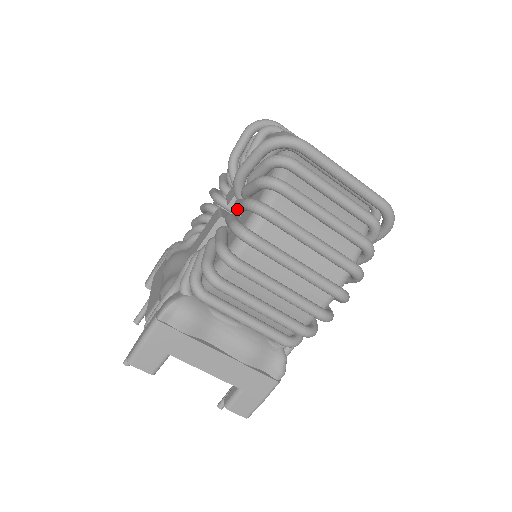
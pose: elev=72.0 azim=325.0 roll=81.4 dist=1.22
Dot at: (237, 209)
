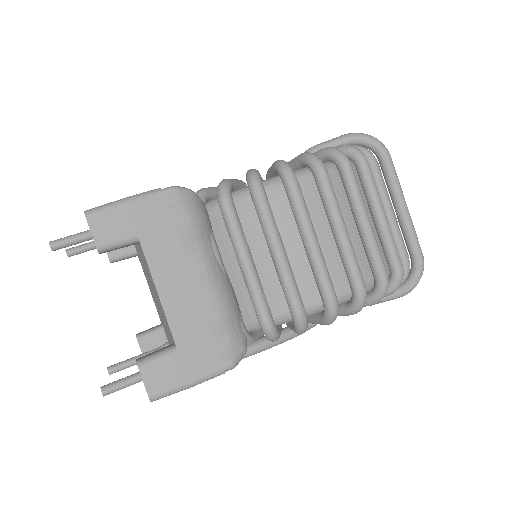
Dot at: occluded
